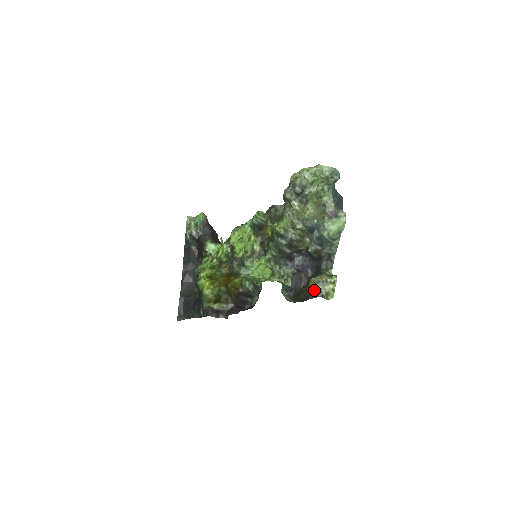
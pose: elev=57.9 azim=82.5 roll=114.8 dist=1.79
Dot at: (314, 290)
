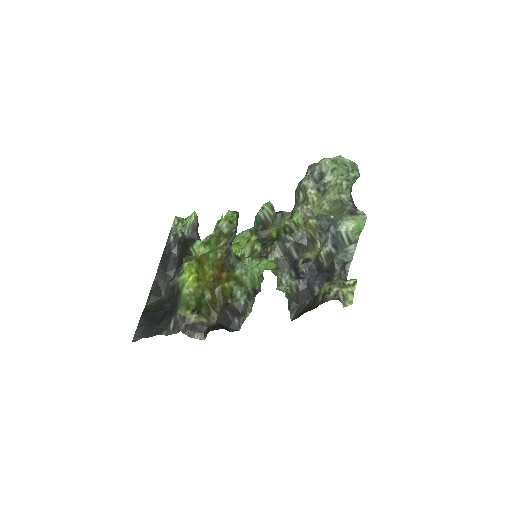
Dot at: (329, 292)
